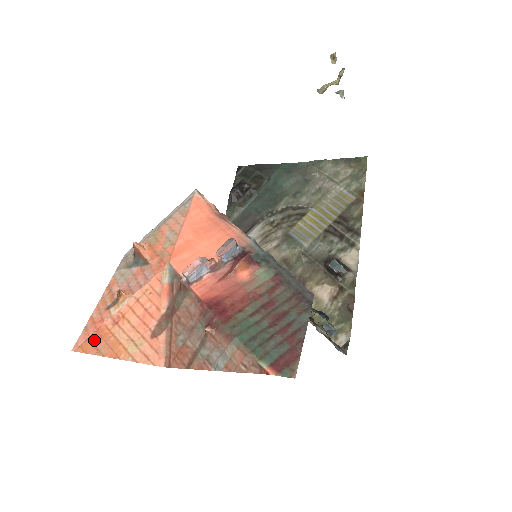
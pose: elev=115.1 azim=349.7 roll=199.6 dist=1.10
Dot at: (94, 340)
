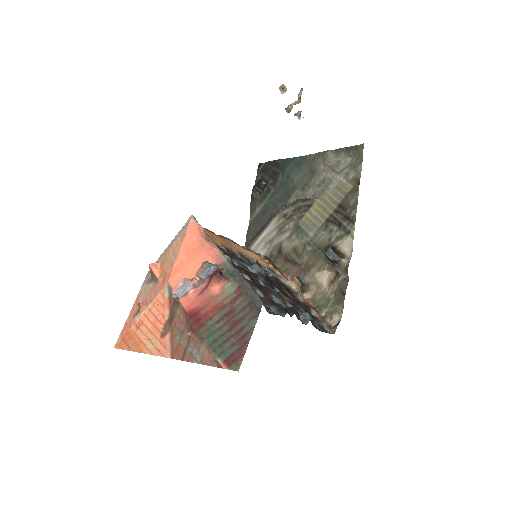
Dot at: (126, 340)
